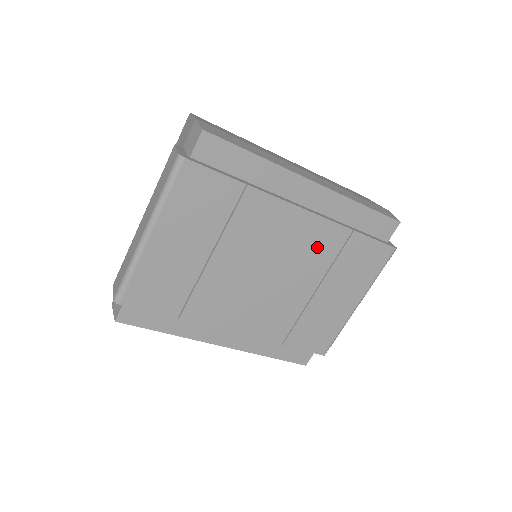
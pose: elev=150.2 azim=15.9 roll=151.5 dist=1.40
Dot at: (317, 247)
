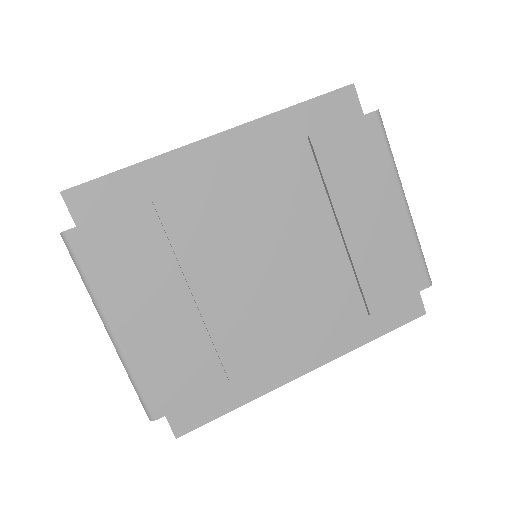
Dot at: (289, 188)
